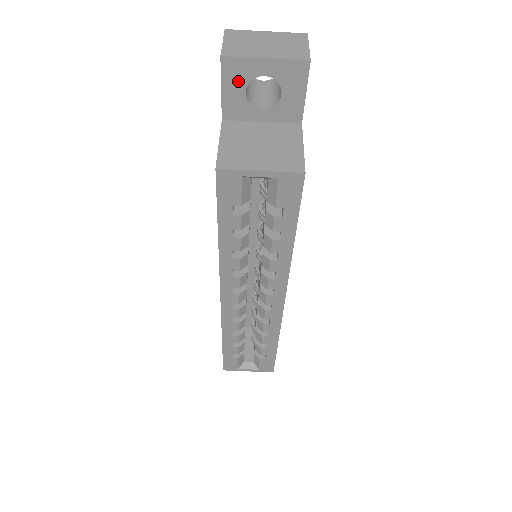
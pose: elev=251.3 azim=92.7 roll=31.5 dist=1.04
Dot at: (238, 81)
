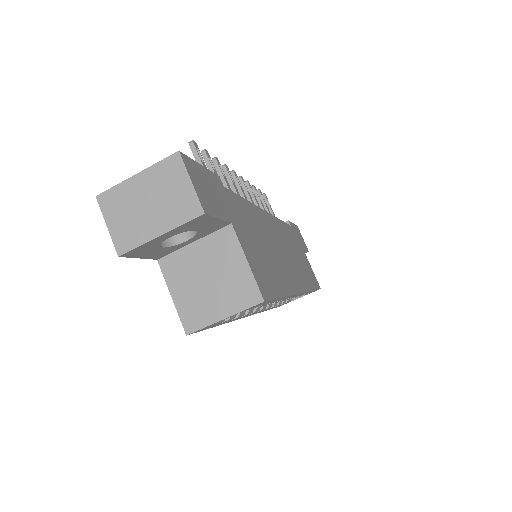
Dot at: (149, 250)
